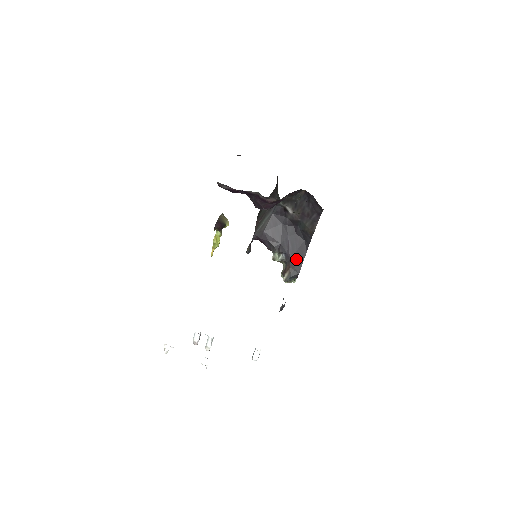
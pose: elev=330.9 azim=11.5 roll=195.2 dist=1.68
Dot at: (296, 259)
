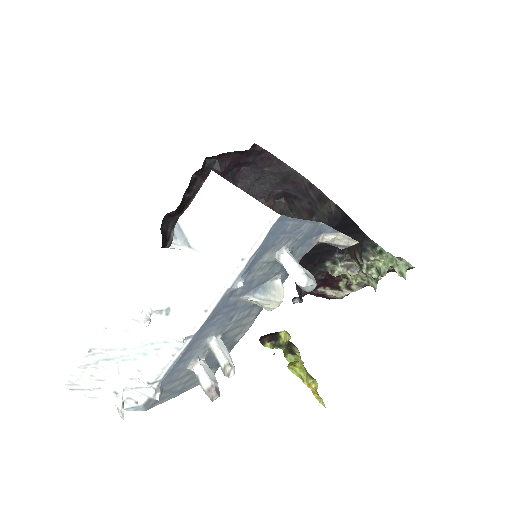
Dot at: occluded
